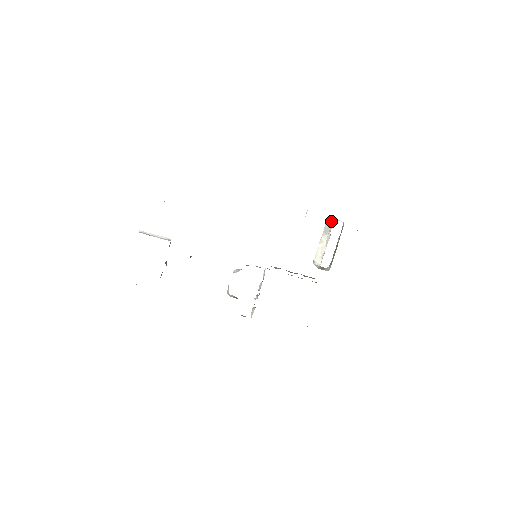
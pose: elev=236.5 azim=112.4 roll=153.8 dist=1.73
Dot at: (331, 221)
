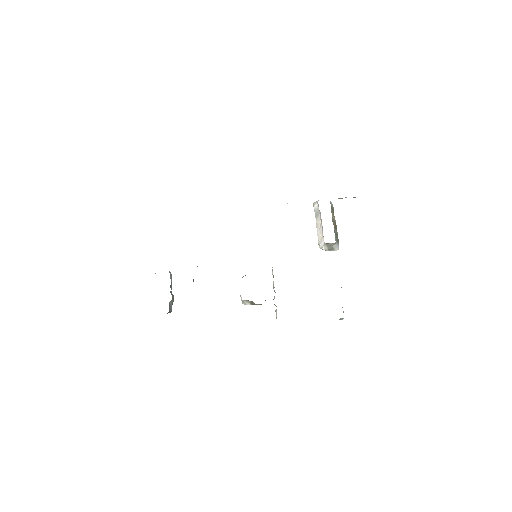
Dot at: (317, 203)
